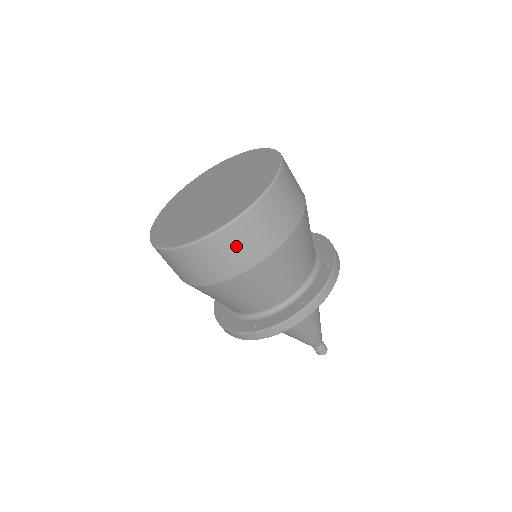
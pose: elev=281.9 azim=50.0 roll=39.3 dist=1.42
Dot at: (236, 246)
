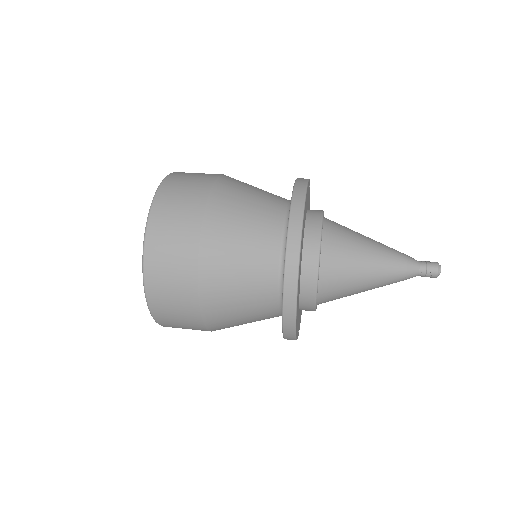
Dot at: (174, 209)
